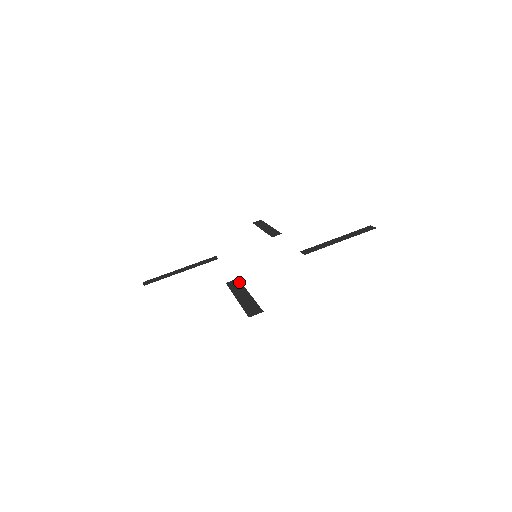
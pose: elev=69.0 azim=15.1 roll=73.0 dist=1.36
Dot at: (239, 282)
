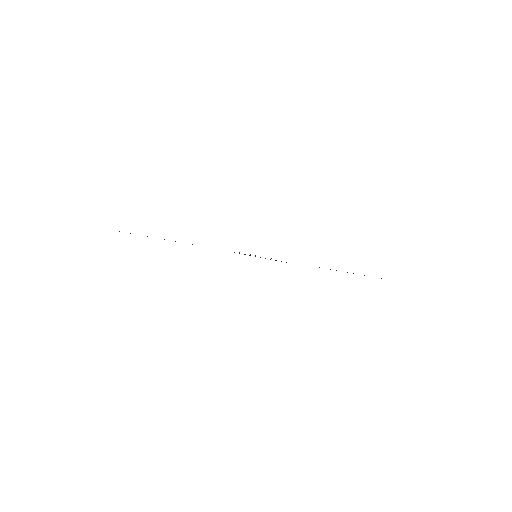
Dot at: occluded
